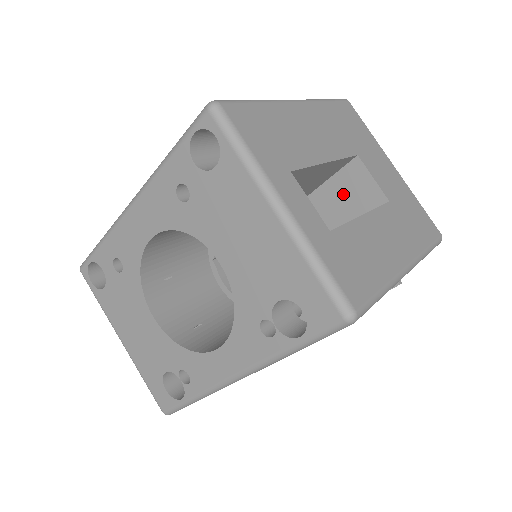
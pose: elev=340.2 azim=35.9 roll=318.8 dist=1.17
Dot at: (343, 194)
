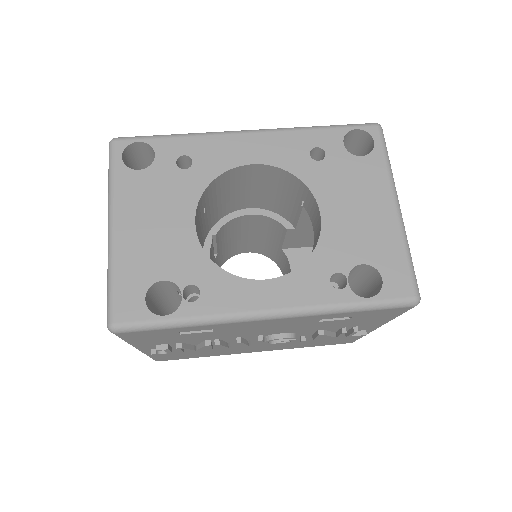
Dot at: occluded
